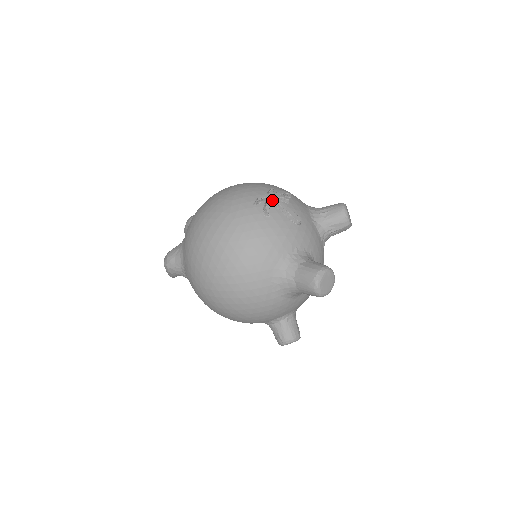
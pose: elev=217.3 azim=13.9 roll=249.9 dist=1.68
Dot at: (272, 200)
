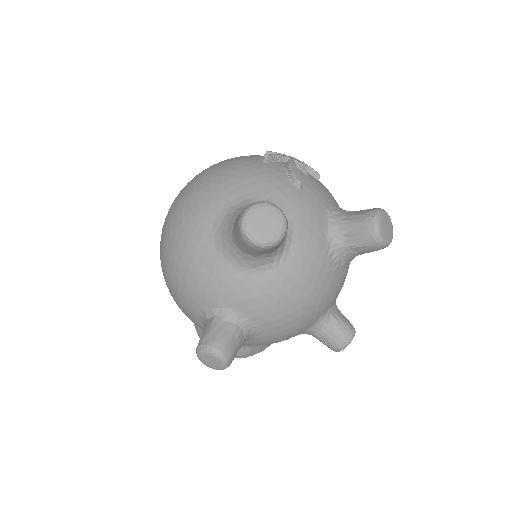
Dot at: (286, 159)
